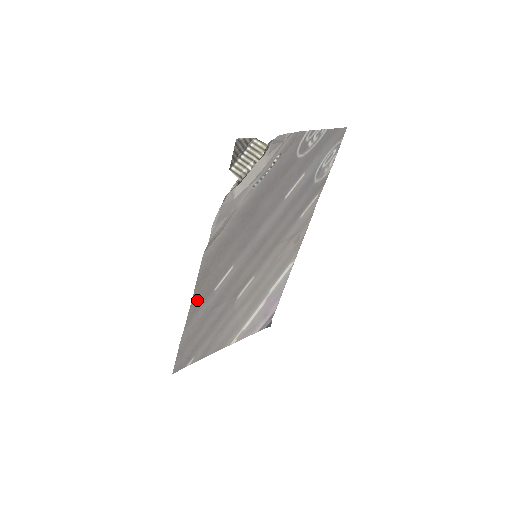
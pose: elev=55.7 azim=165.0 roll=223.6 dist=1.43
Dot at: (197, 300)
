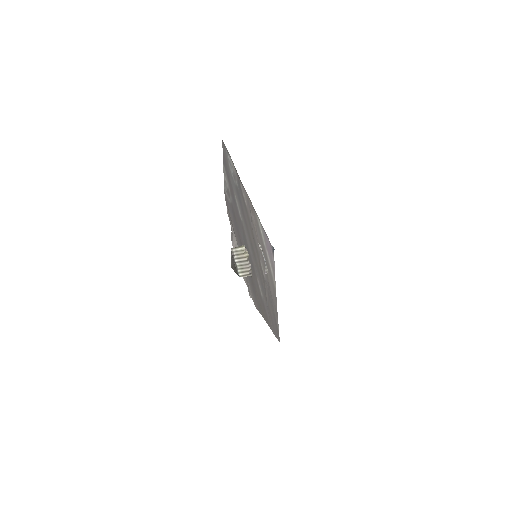
Dot at: (265, 315)
